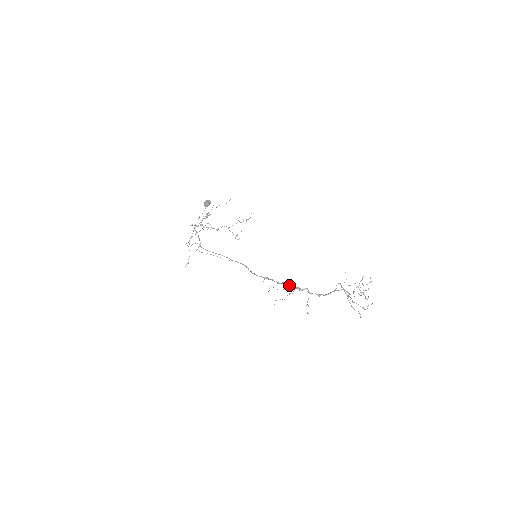
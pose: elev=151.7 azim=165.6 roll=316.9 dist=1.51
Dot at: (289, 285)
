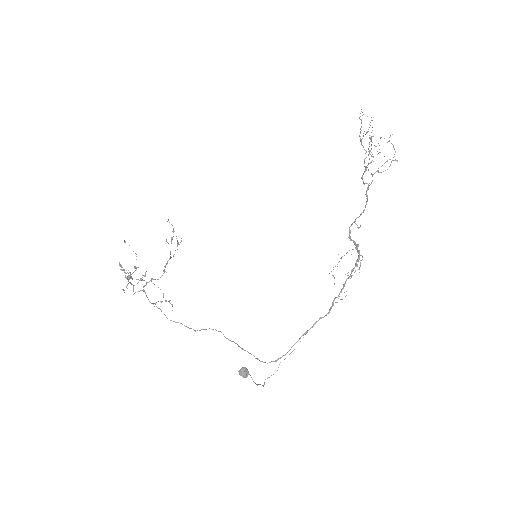
Dot at: (356, 263)
